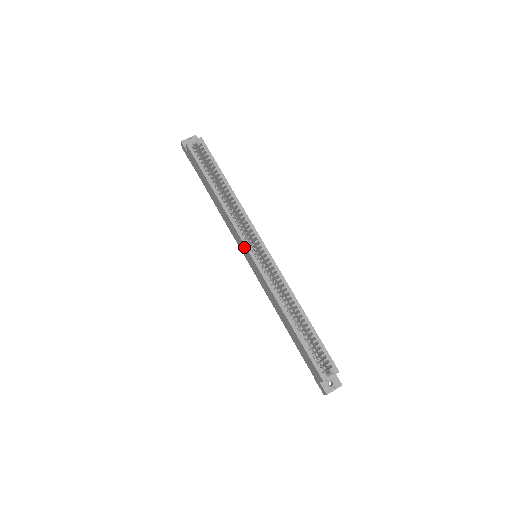
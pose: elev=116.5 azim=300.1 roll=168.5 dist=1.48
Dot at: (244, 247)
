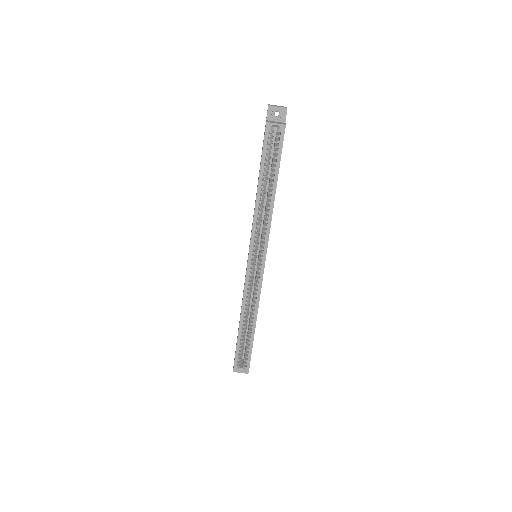
Dot at: (249, 248)
